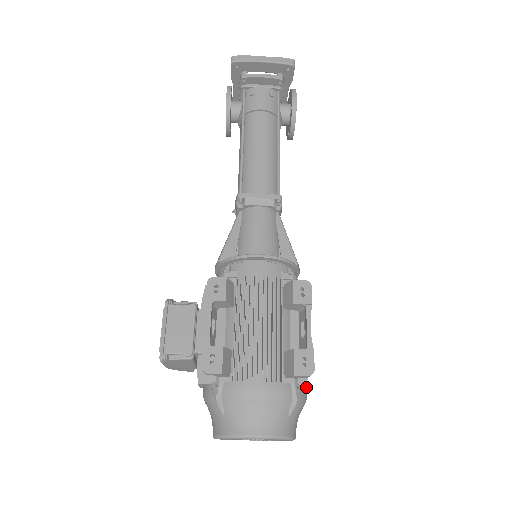
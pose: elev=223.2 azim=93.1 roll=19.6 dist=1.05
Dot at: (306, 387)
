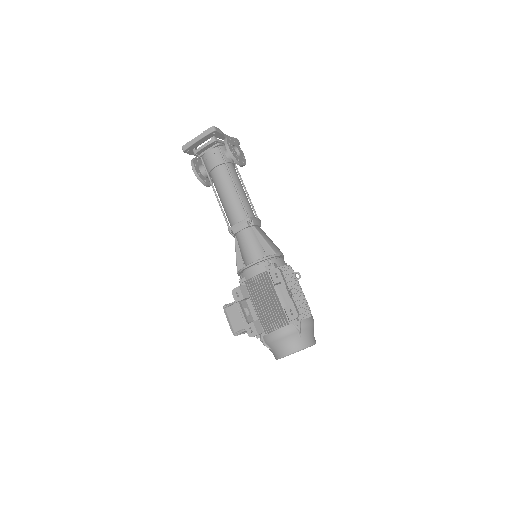
Dot at: (306, 318)
